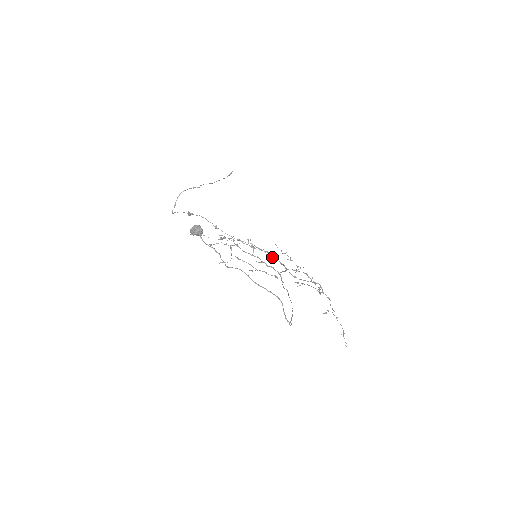
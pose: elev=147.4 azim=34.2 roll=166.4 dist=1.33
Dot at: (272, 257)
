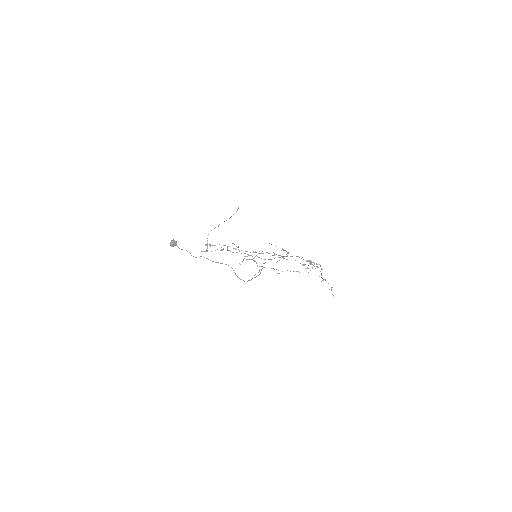
Dot at: (275, 254)
